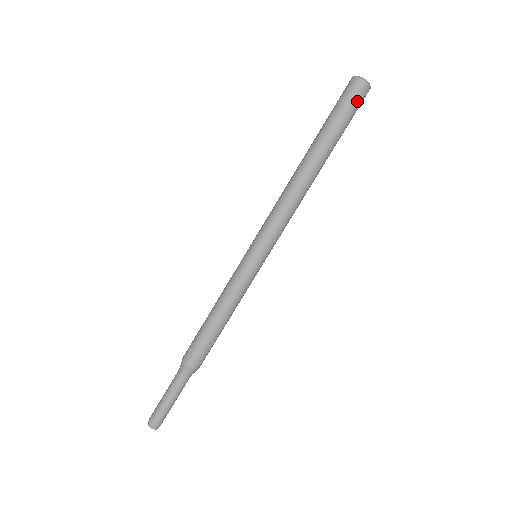
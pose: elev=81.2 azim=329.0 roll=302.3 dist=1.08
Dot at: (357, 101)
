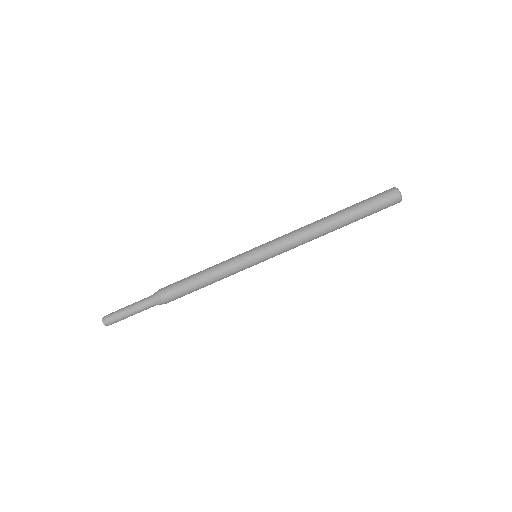
Dot at: occluded
